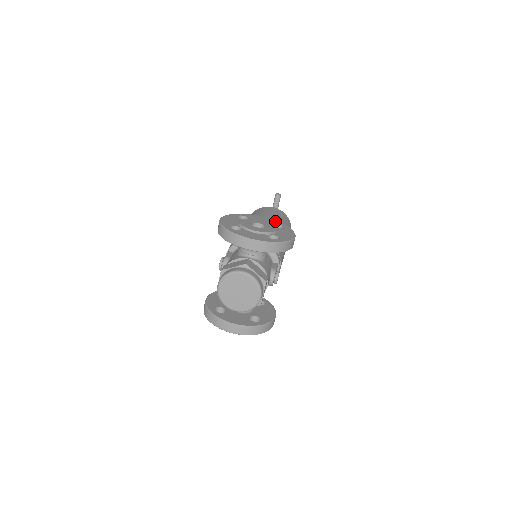
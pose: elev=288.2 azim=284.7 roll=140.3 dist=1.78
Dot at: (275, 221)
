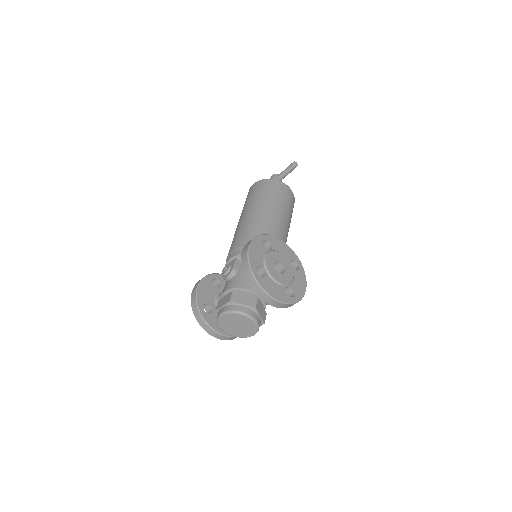
Dot at: (293, 253)
